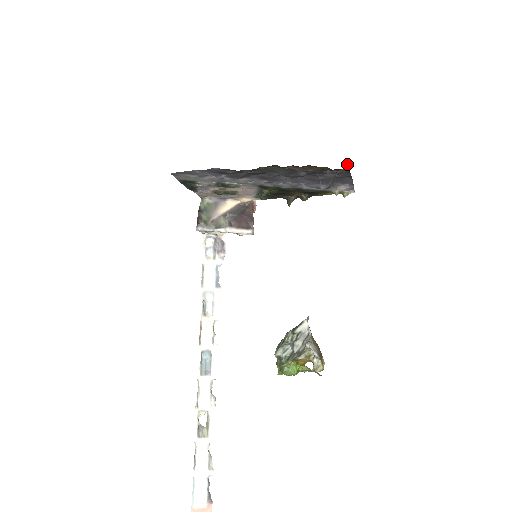
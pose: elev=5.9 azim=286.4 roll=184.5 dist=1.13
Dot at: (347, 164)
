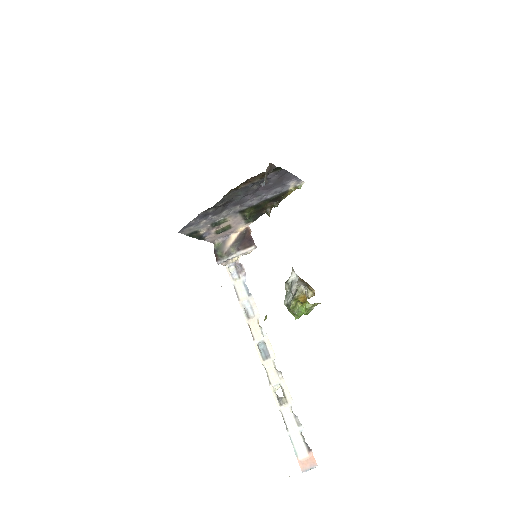
Dot at: (270, 163)
